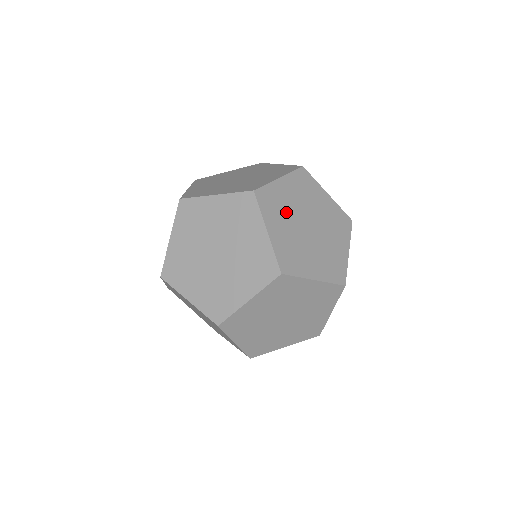
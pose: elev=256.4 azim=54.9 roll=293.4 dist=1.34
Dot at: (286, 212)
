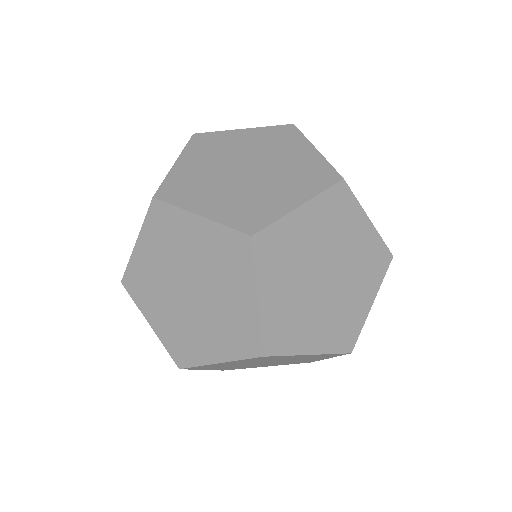
Dot at: occluded
